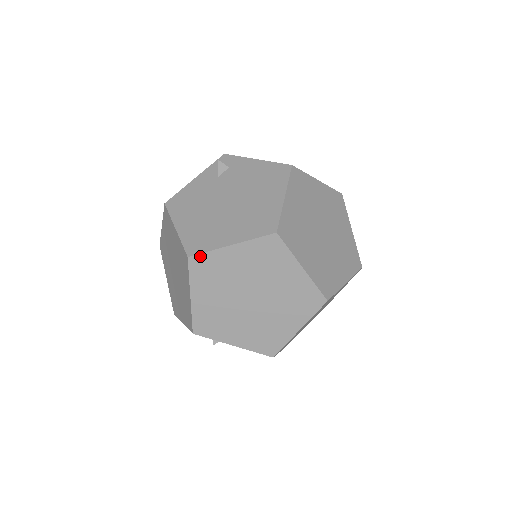
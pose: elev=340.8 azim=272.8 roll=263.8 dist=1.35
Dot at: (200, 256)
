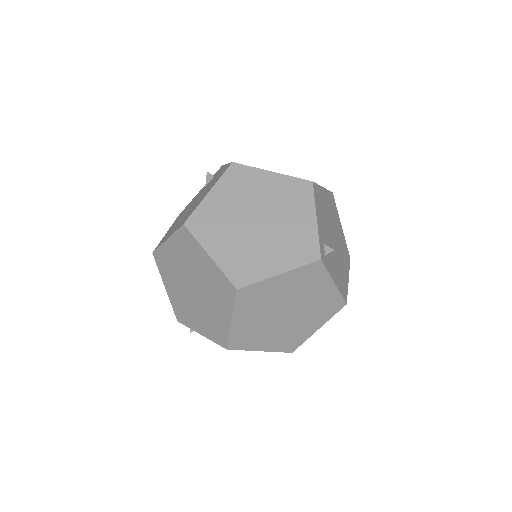
Dot at: (157, 251)
